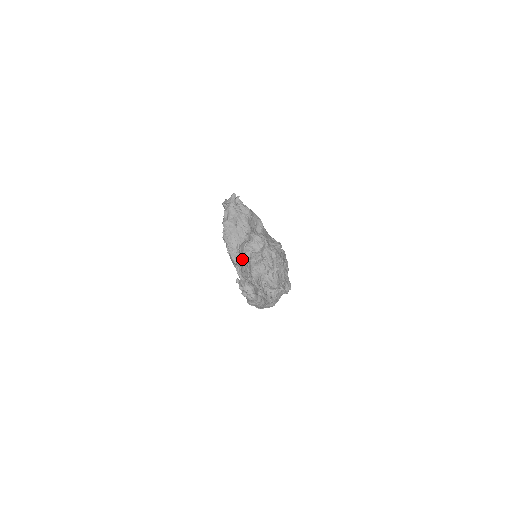
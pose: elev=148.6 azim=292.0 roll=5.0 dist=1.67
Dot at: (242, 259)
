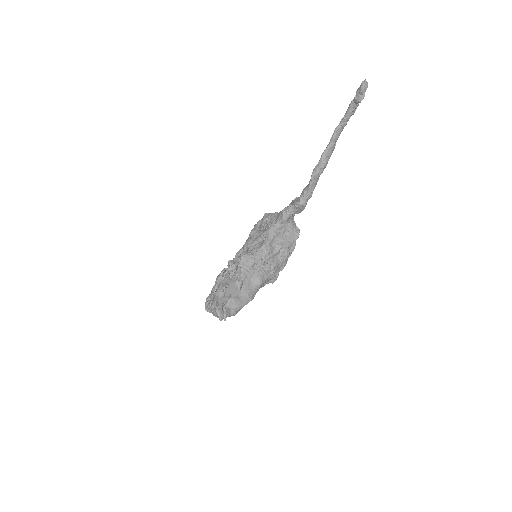
Dot at: occluded
